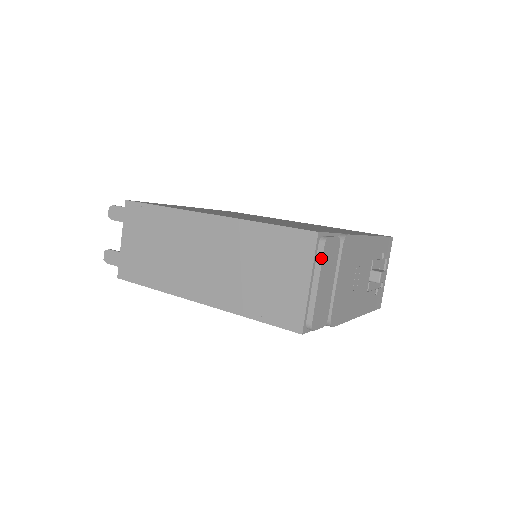
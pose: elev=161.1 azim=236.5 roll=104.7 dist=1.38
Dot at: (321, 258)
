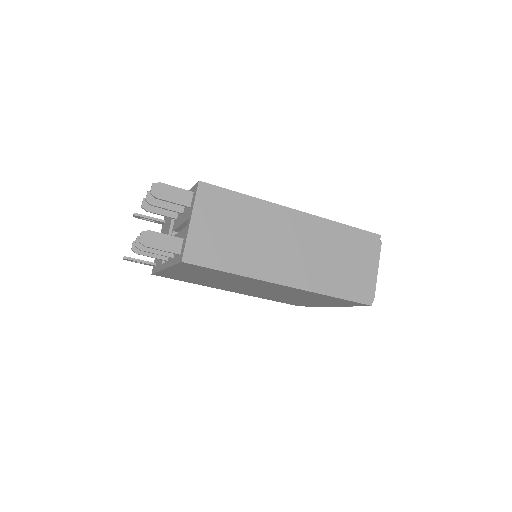
Dot at: occluded
